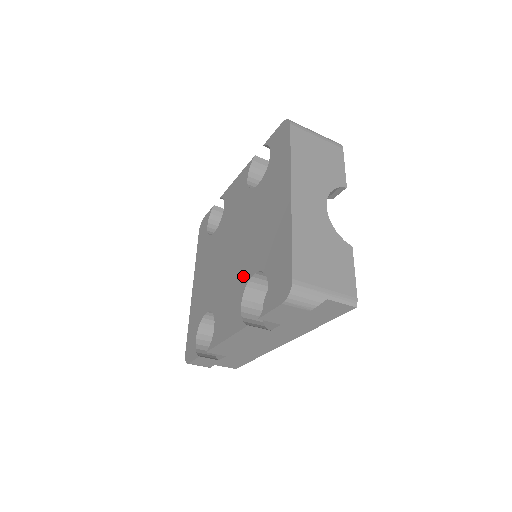
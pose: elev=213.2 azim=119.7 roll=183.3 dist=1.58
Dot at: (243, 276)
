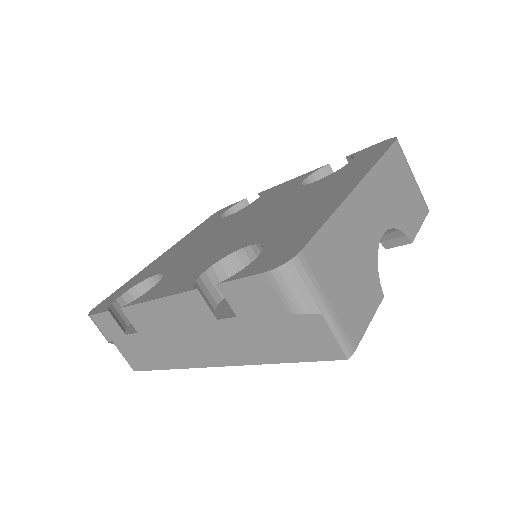
Dot at: (232, 247)
